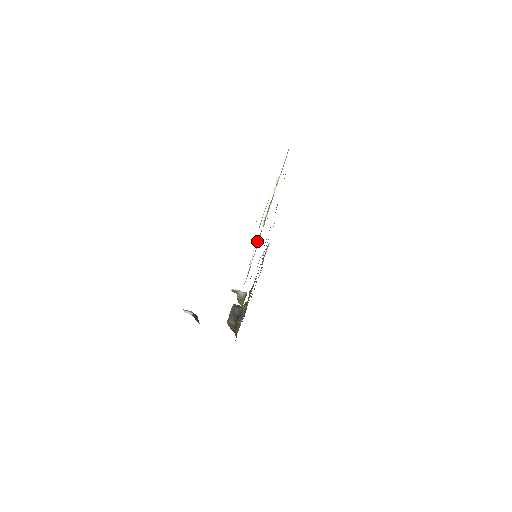
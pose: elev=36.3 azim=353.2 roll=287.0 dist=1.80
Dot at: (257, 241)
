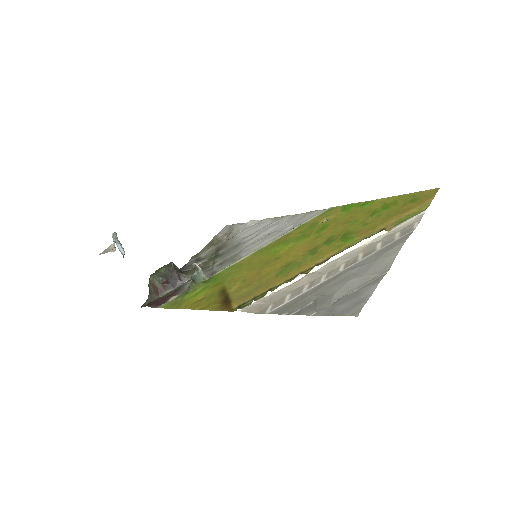
Dot at: (297, 278)
